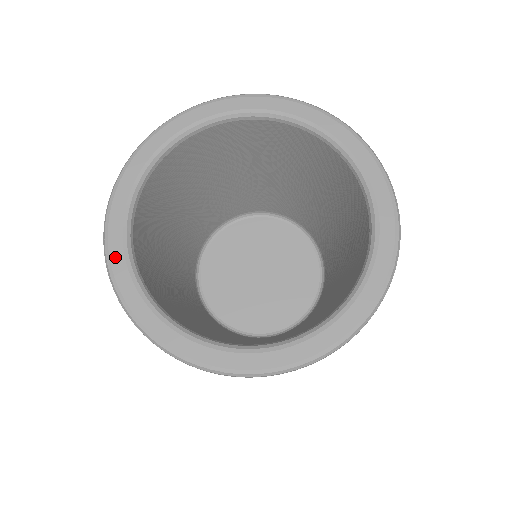
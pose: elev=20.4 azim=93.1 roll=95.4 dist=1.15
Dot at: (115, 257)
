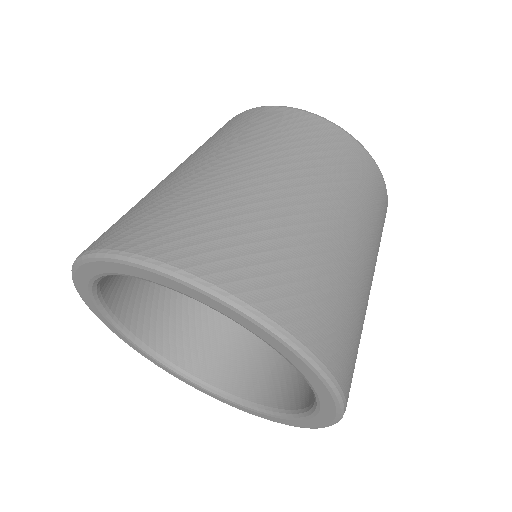
Dot at: (124, 340)
